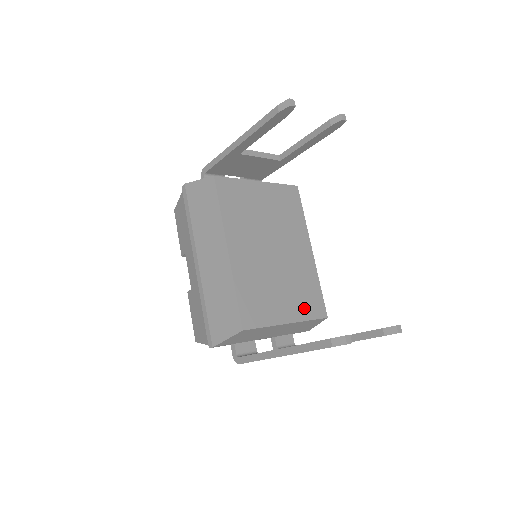
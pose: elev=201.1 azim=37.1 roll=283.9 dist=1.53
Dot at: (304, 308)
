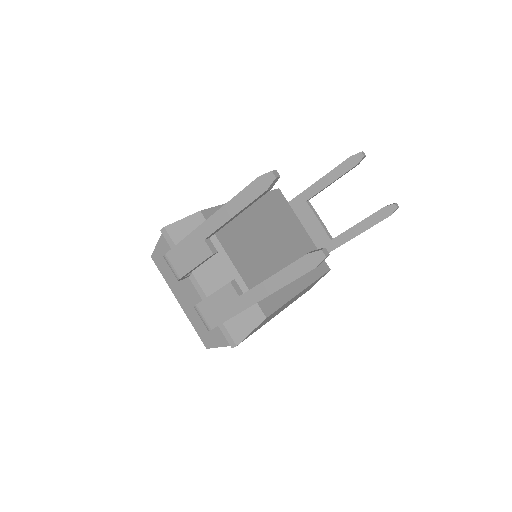
Dot at: (255, 283)
